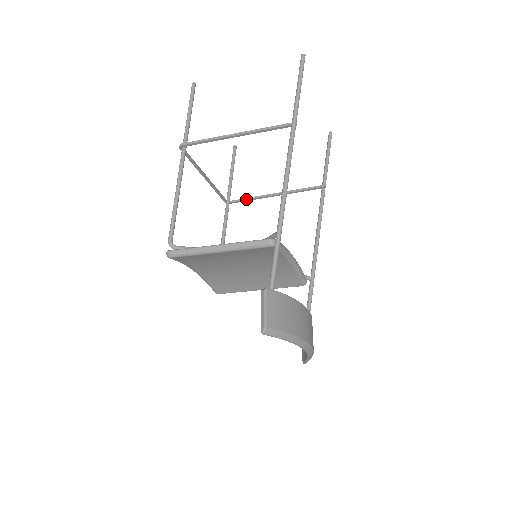
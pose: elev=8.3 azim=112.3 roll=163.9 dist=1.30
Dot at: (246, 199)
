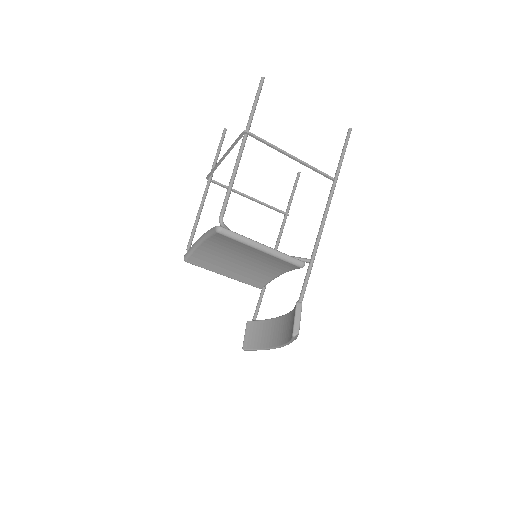
Dot at: (226, 186)
